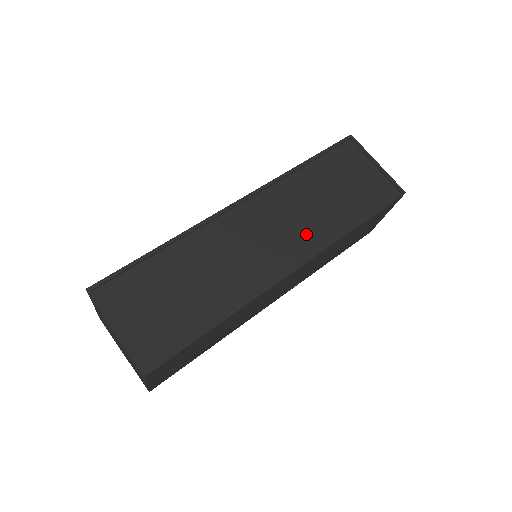
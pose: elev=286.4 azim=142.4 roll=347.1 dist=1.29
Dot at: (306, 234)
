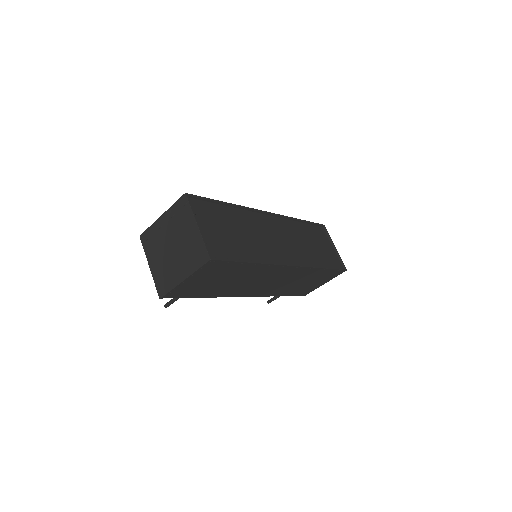
Dot at: (299, 254)
